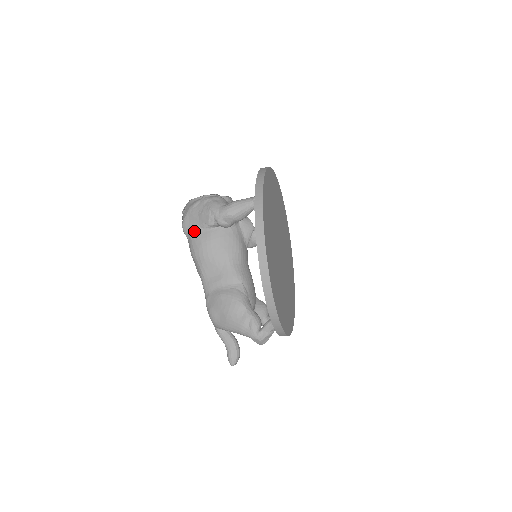
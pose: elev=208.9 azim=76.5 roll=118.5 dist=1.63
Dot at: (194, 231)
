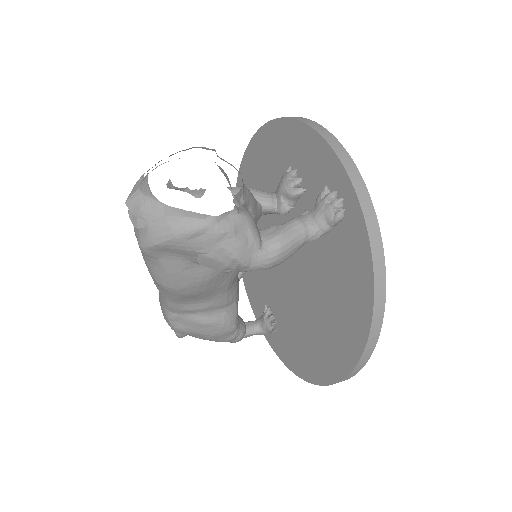
Dot at: (177, 266)
